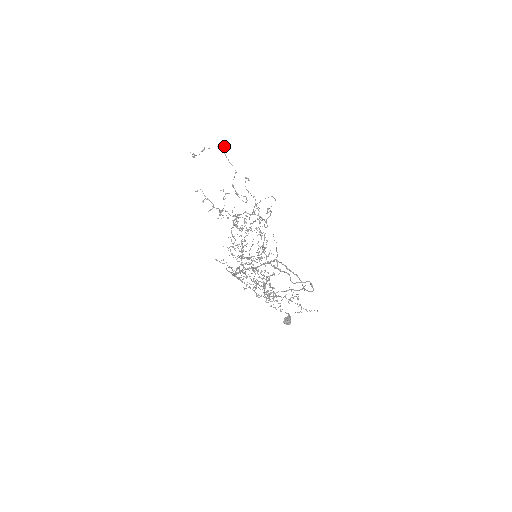
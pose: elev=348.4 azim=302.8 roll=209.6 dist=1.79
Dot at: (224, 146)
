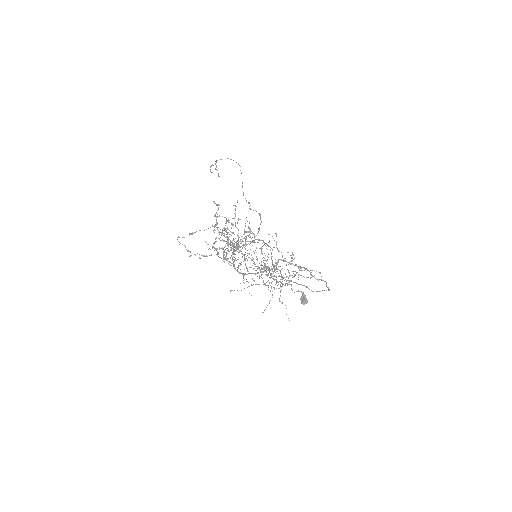
Dot at: (217, 224)
